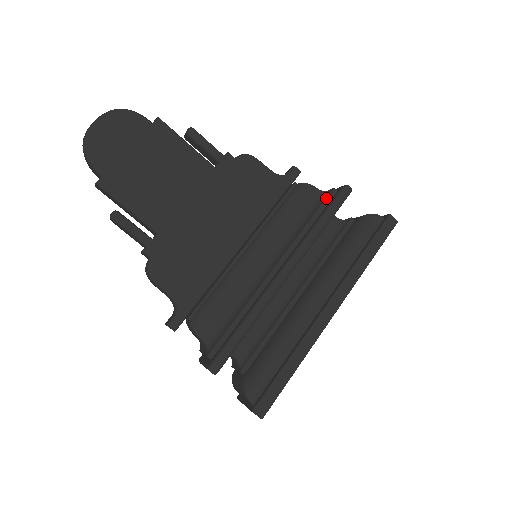
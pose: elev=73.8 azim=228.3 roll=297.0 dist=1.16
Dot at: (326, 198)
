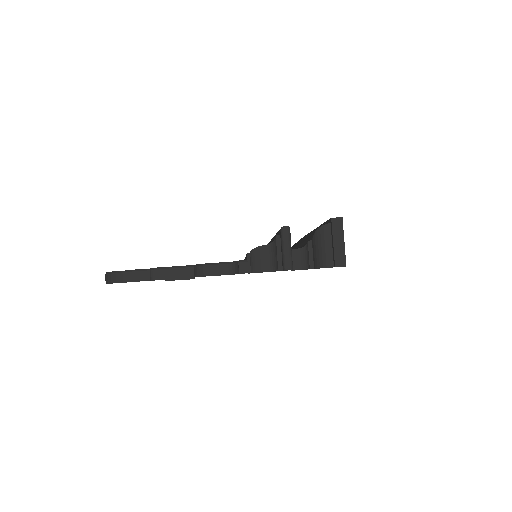
Dot at: occluded
